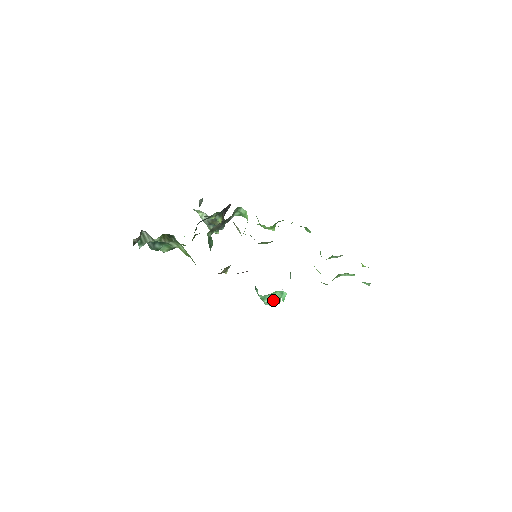
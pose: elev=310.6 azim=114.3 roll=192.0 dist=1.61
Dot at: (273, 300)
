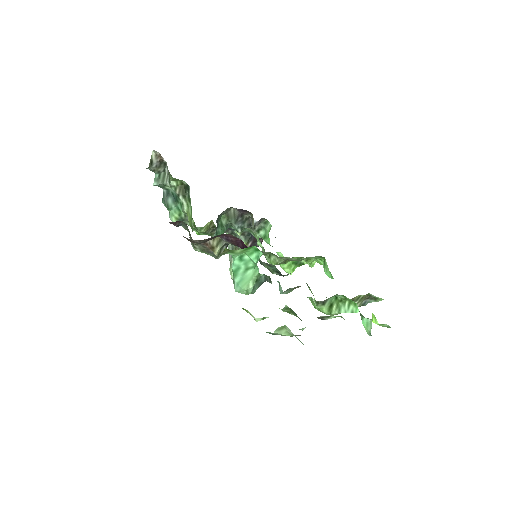
Dot at: (245, 280)
